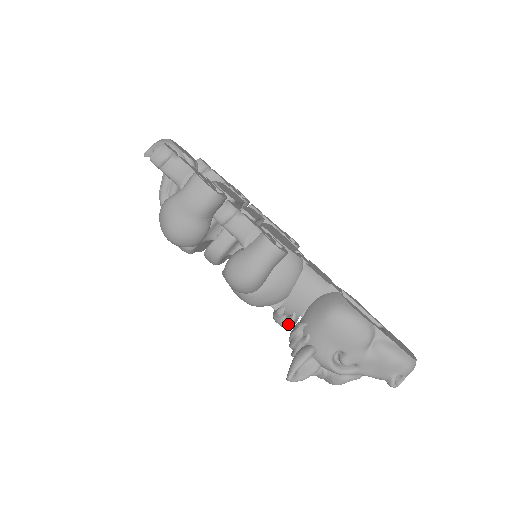
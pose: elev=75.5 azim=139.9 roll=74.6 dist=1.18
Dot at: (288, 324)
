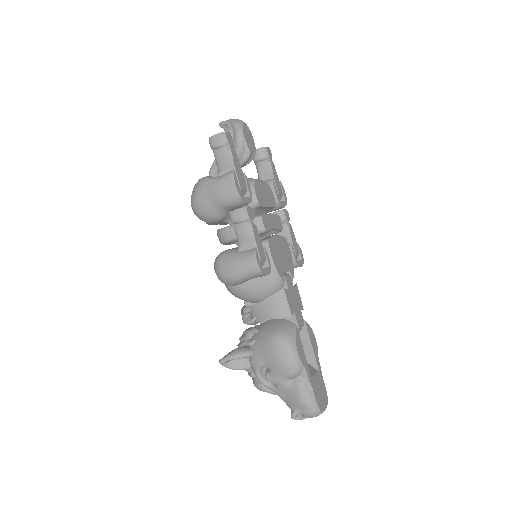
Dot at: (246, 322)
